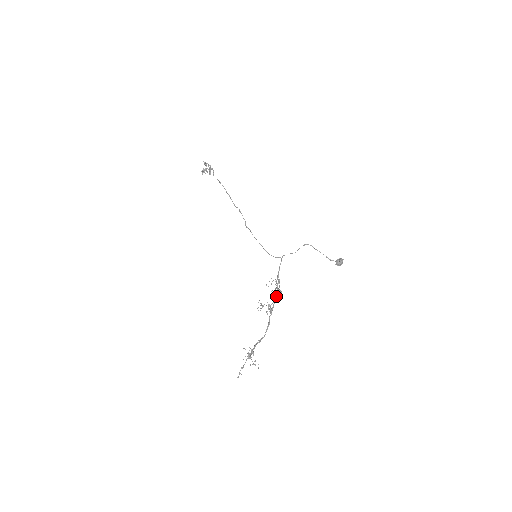
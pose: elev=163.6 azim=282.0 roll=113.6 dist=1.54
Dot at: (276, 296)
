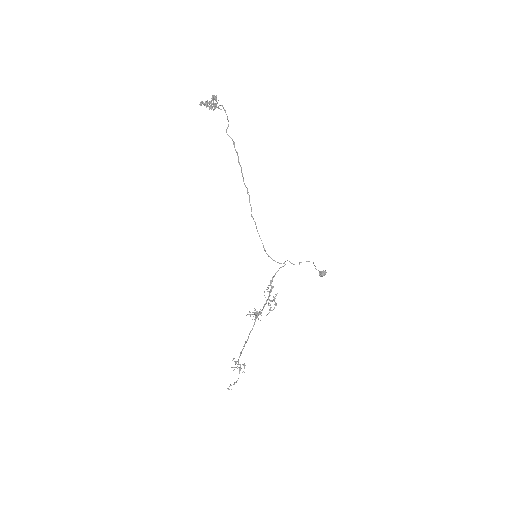
Dot at: occluded
